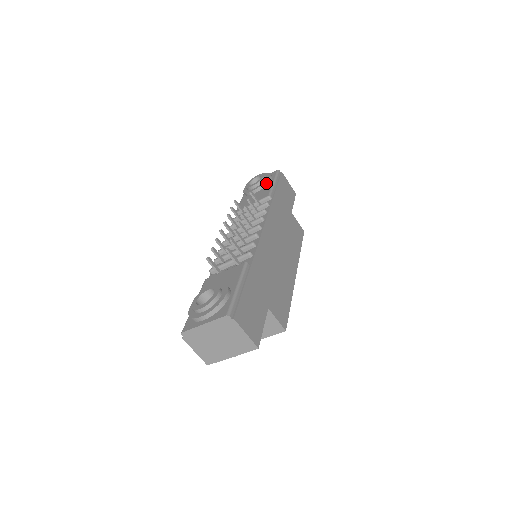
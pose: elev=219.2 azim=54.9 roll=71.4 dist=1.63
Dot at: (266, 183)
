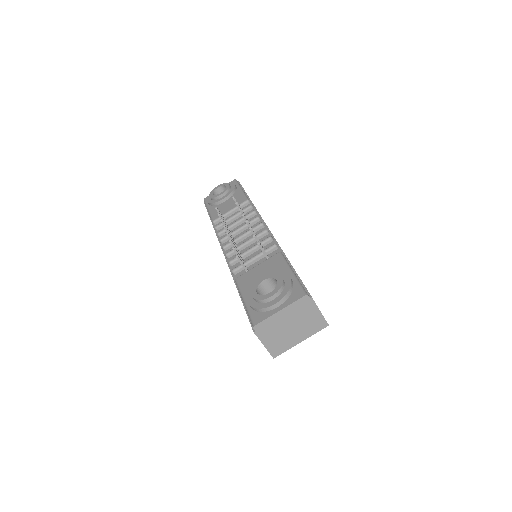
Dot at: (234, 191)
